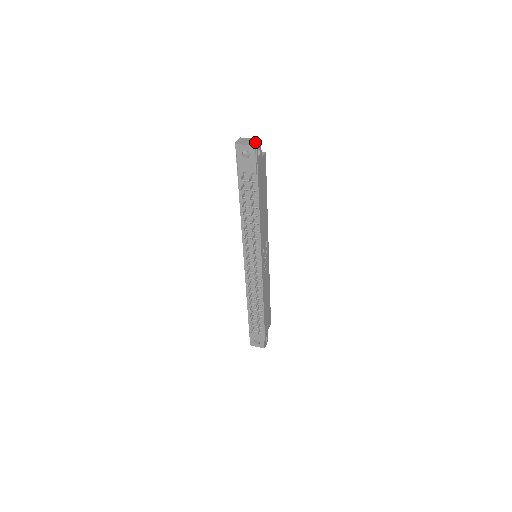
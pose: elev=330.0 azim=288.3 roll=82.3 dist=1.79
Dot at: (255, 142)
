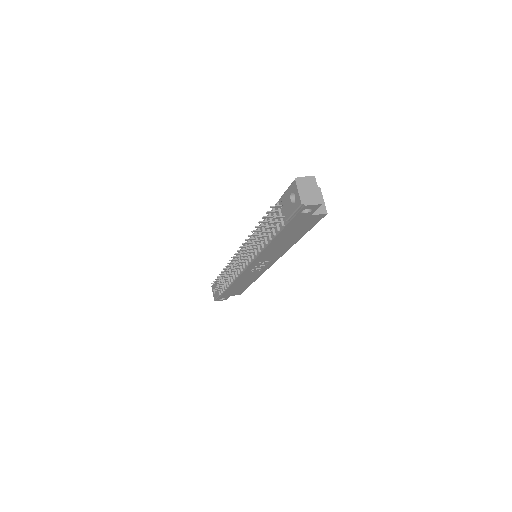
Dot at: (311, 200)
